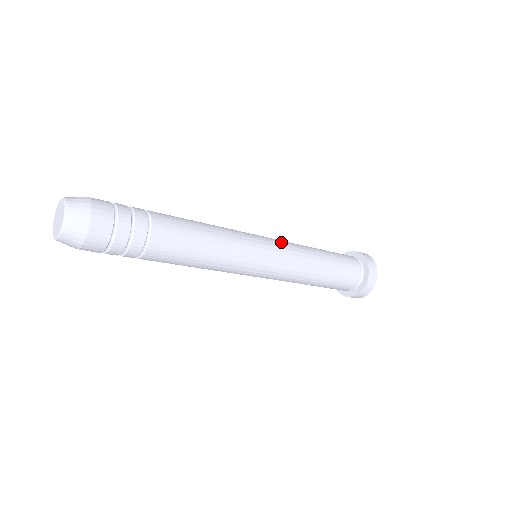
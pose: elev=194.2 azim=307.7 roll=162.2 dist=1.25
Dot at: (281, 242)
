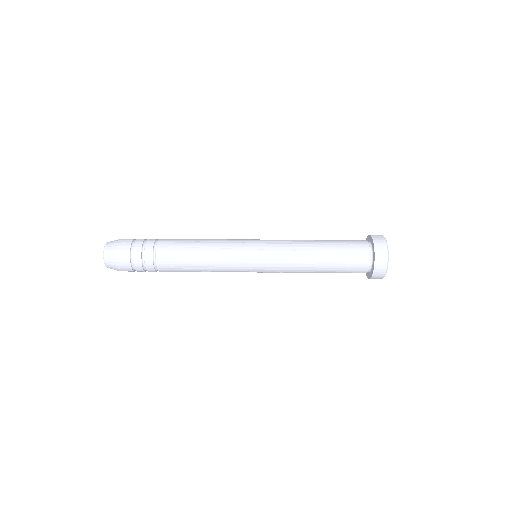
Dot at: (273, 264)
